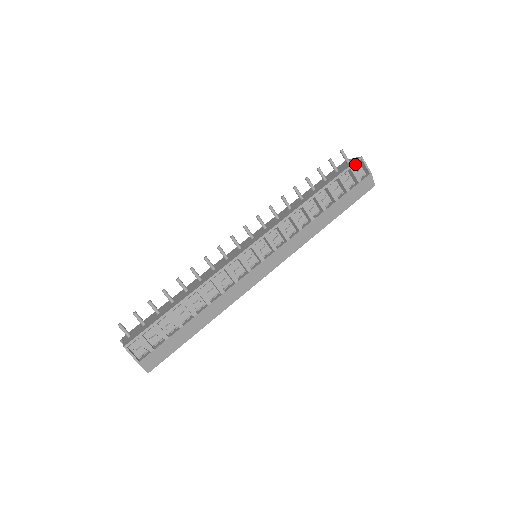
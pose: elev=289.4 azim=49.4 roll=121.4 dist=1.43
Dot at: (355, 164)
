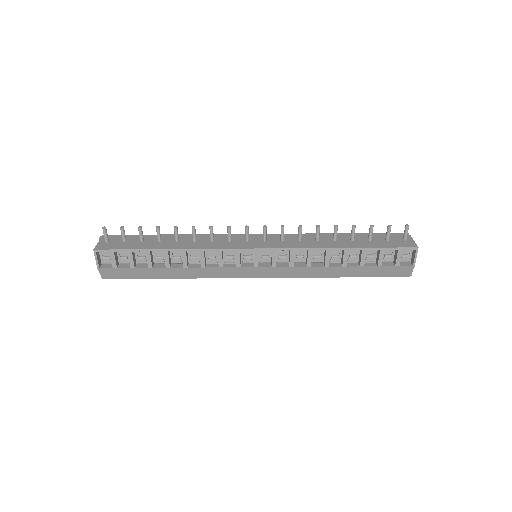
Dot at: (406, 249)
